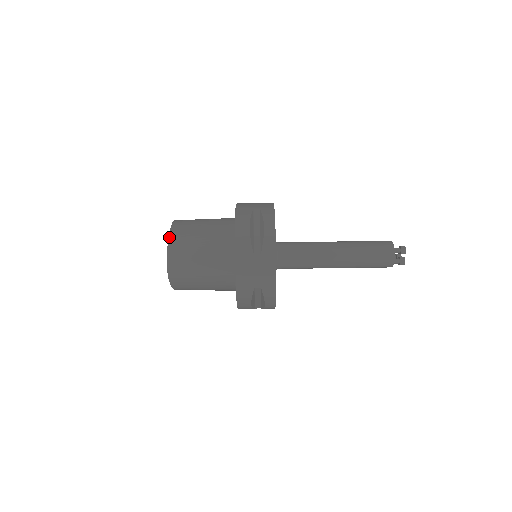
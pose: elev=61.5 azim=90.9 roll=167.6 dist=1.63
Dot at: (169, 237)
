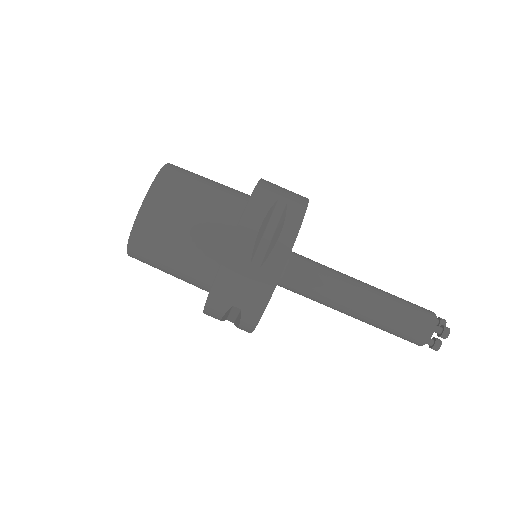
Dot at: occluded
